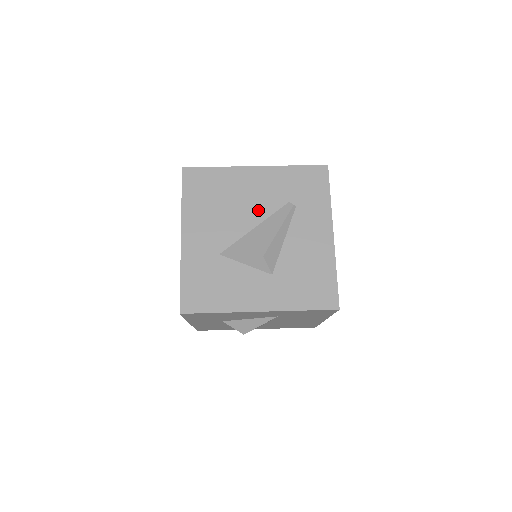
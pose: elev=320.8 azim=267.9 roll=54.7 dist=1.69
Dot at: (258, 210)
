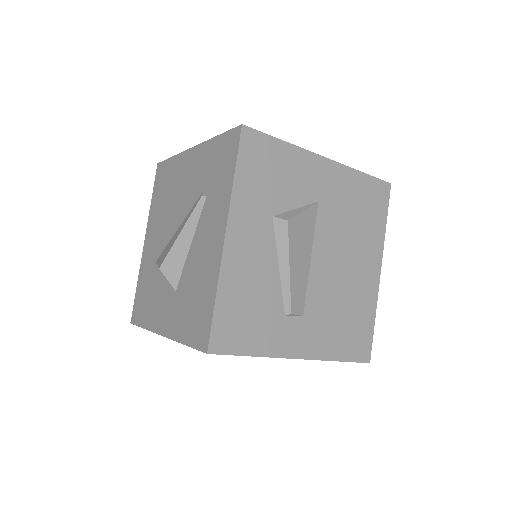
Dot at: (183, 206)
